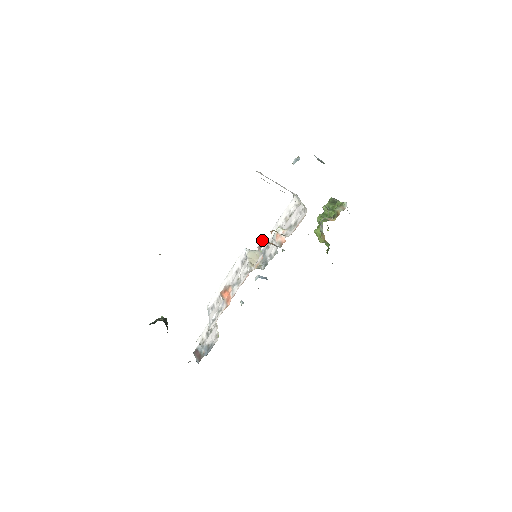
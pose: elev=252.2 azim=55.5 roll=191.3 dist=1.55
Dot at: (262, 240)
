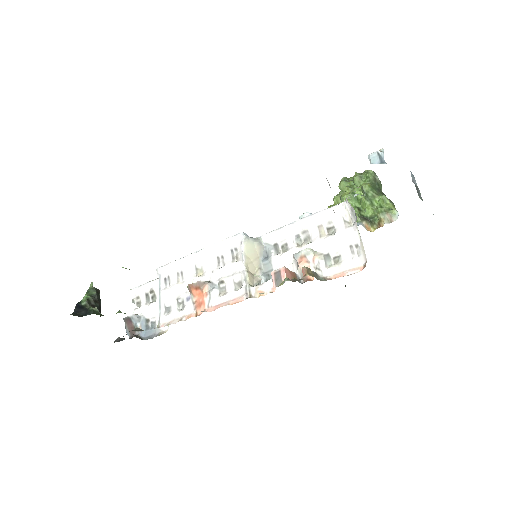
Dot at: (283, 268)
